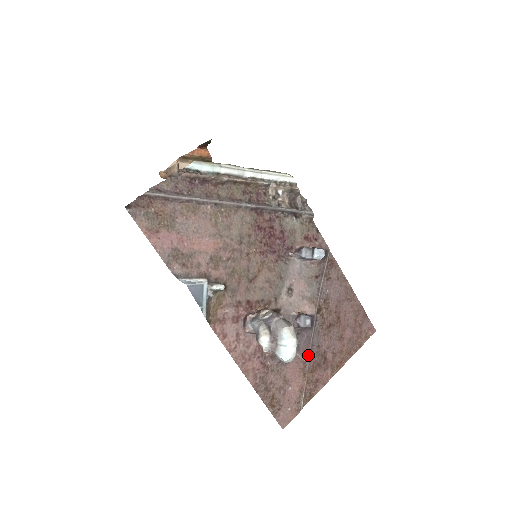
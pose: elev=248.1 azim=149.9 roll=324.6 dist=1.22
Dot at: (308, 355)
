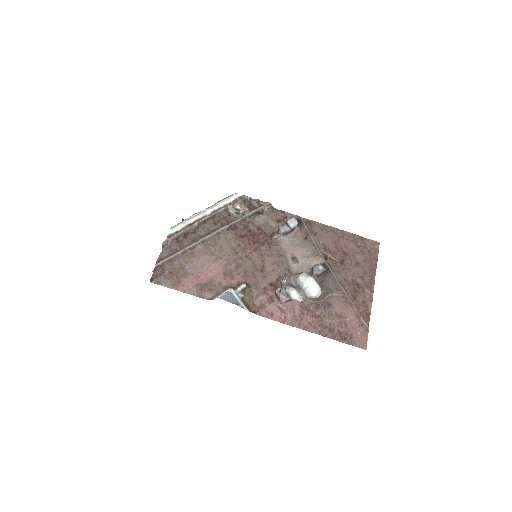
Dot at: (342, 290)
